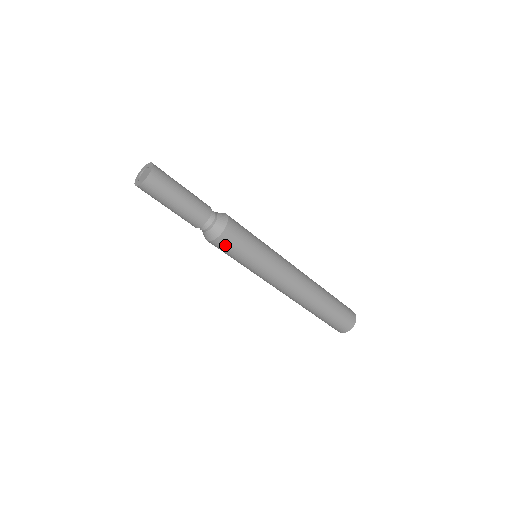
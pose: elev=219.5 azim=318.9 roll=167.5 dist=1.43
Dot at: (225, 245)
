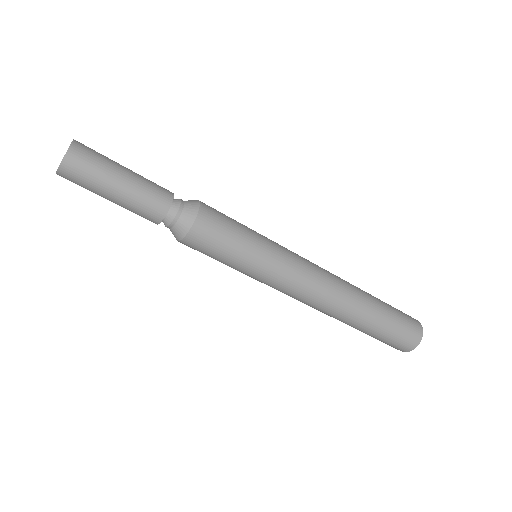
Dot at: (196, 248)
